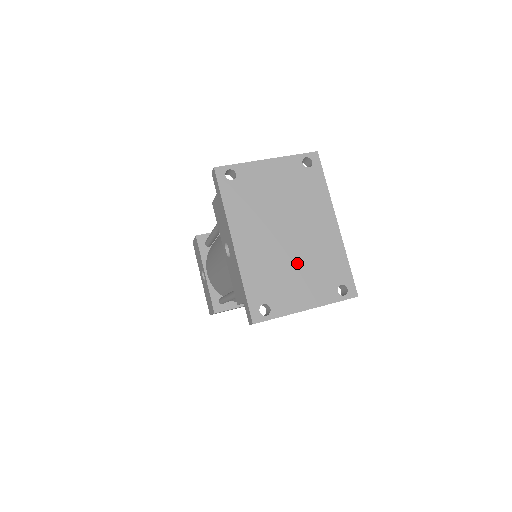
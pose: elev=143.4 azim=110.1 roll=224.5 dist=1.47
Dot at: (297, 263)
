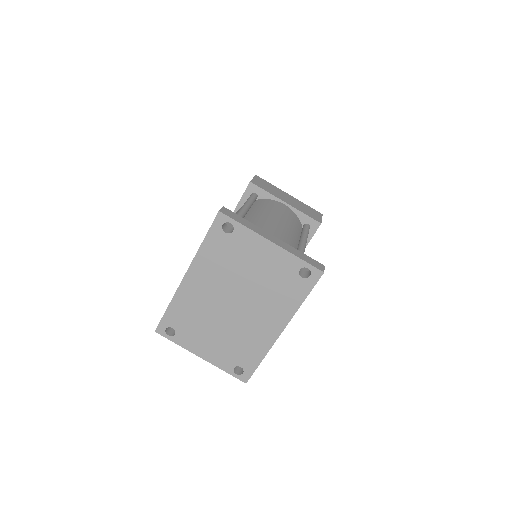
Dot at: (221, 327)
